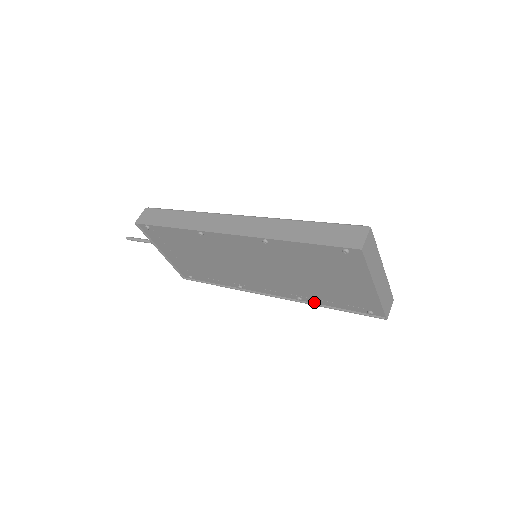
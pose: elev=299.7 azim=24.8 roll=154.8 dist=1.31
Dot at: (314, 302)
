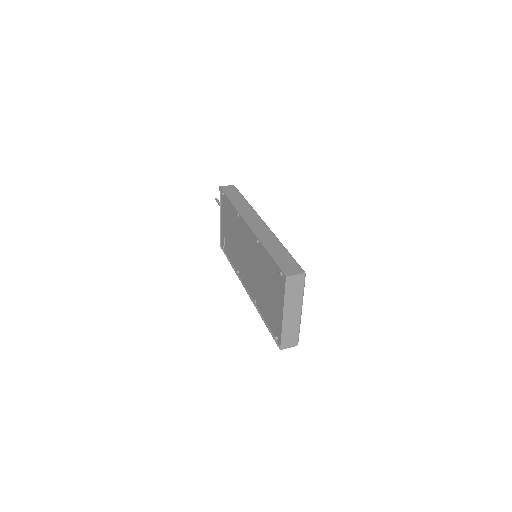
Dot at: (260, 310)
